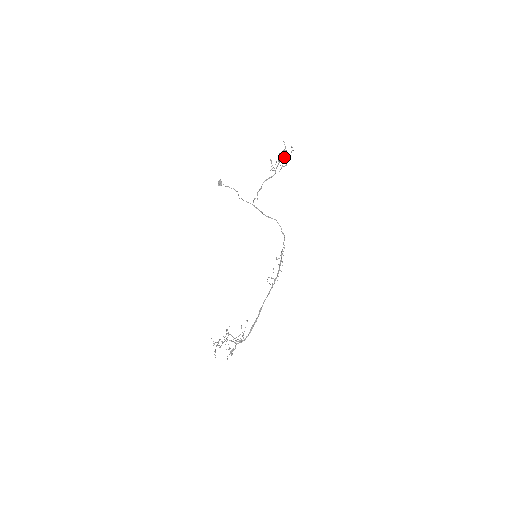
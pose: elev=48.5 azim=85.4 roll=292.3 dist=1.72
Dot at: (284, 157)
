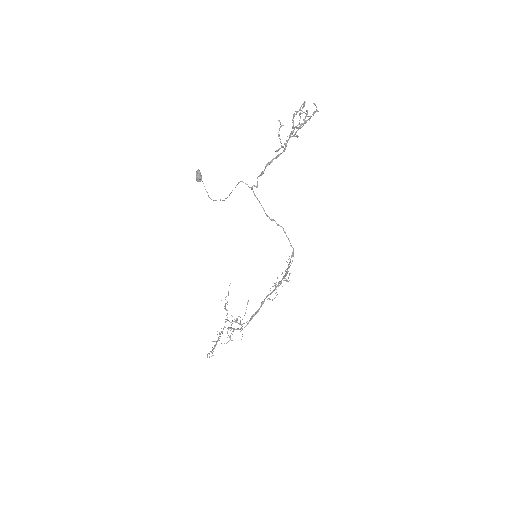
Dot at: (300, 124)
